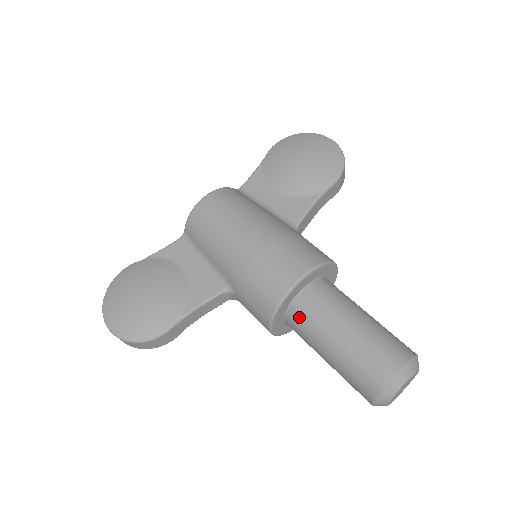
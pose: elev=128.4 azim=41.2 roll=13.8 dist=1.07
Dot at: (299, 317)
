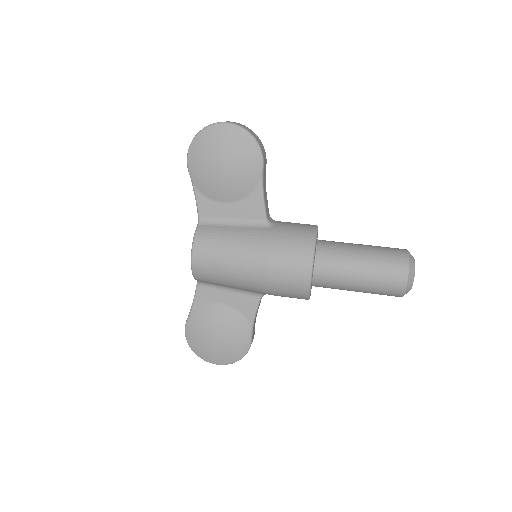
Dot at: (323, 286)
